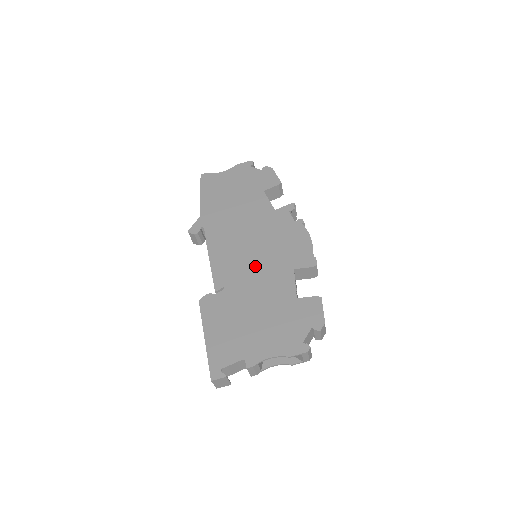
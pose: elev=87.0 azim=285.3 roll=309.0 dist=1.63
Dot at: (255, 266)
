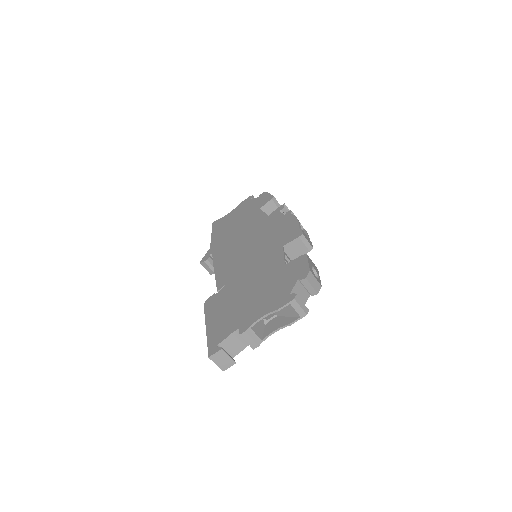
Dot at: (250, 259)
